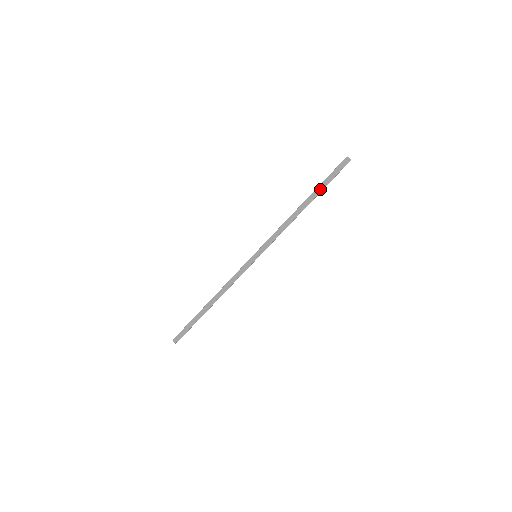
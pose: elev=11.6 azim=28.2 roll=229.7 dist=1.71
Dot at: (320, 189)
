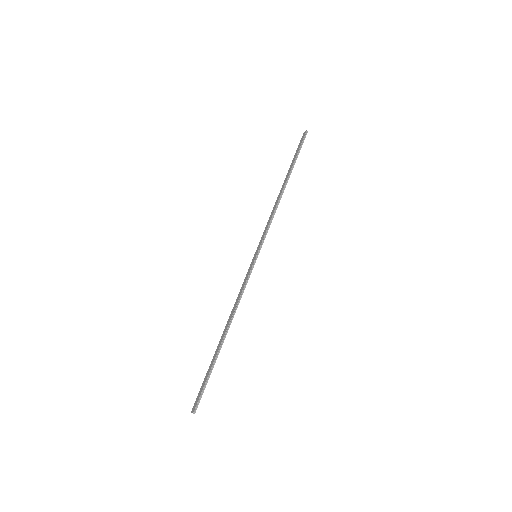
Dot at: (292, 165)
